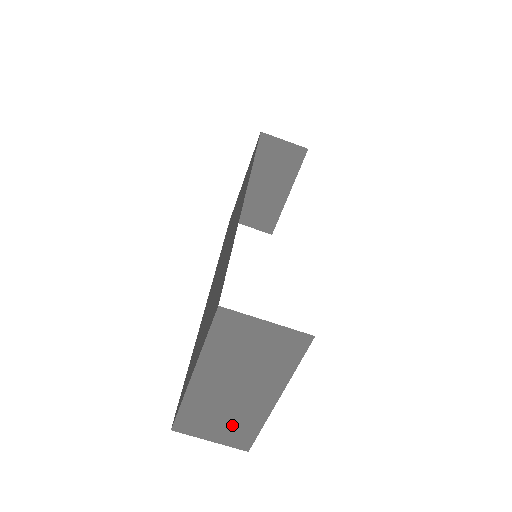
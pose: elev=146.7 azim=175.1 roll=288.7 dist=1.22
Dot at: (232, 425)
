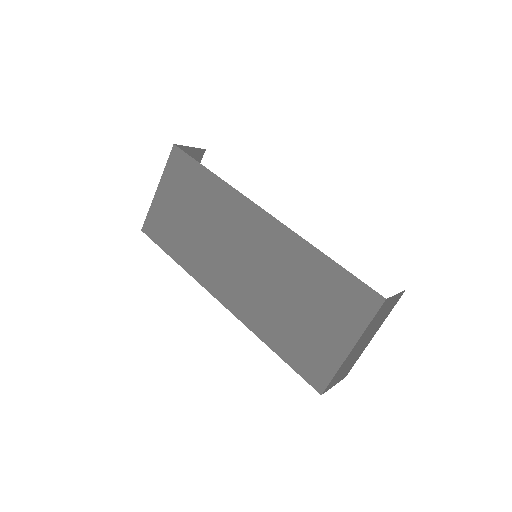
Dot at: (349, 367)
